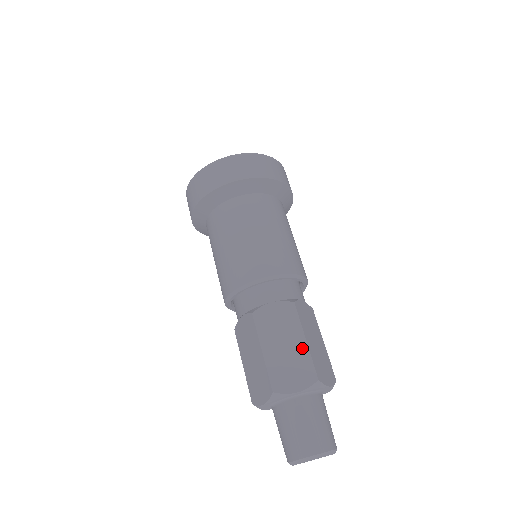
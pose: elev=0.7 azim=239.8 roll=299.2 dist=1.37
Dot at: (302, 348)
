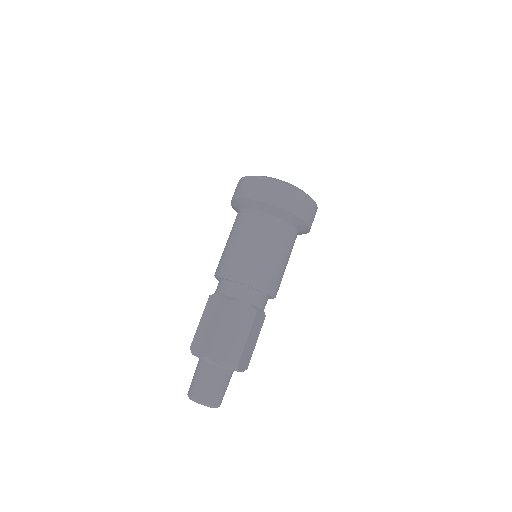
Dot at: (213, 332)
